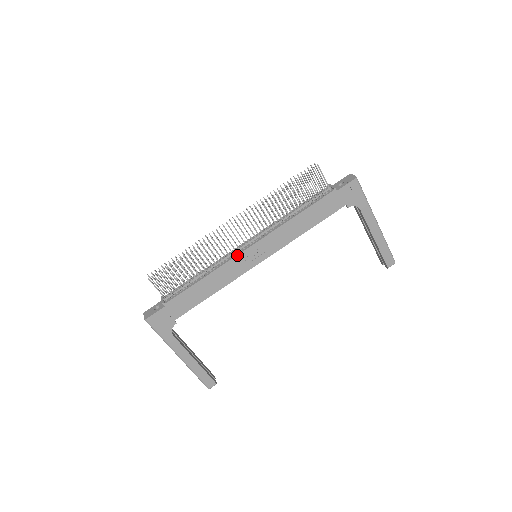
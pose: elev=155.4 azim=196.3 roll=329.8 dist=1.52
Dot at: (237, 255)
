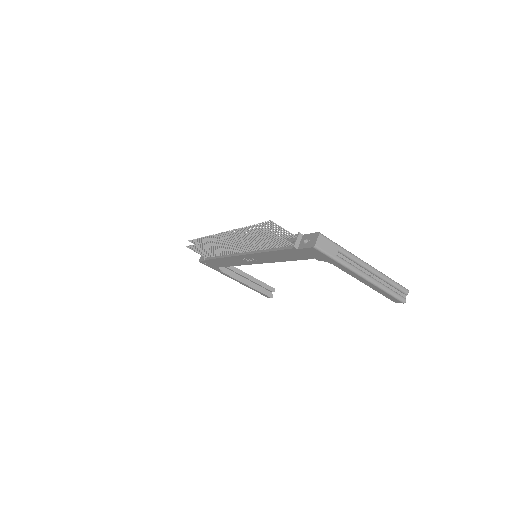
Dot at: (235, 256)
